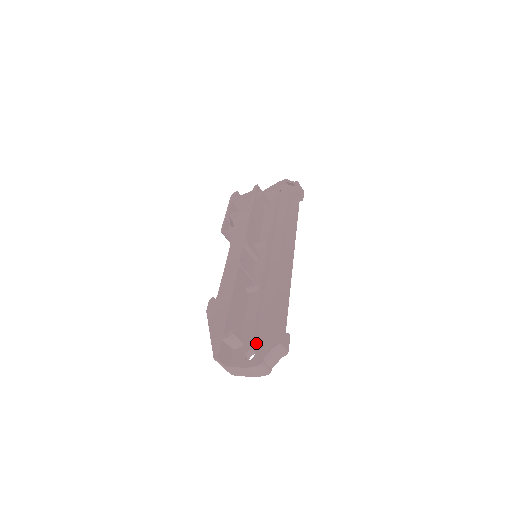
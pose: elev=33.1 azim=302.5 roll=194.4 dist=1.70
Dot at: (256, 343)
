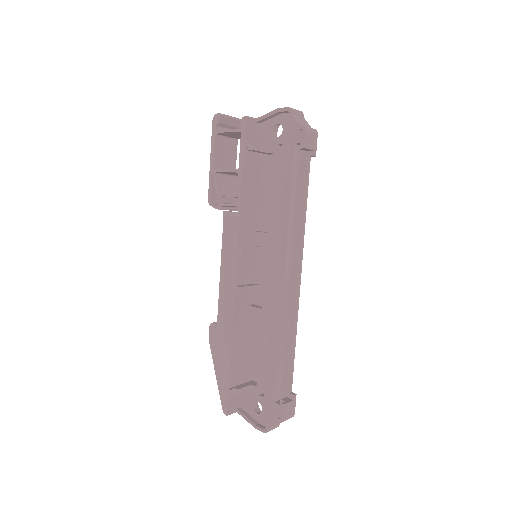
Dot at: (262, 398)
